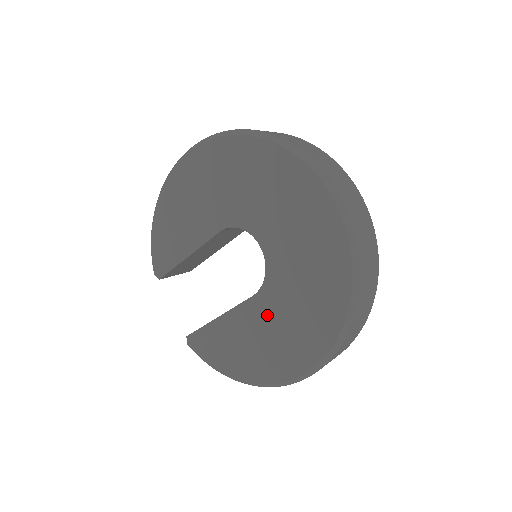
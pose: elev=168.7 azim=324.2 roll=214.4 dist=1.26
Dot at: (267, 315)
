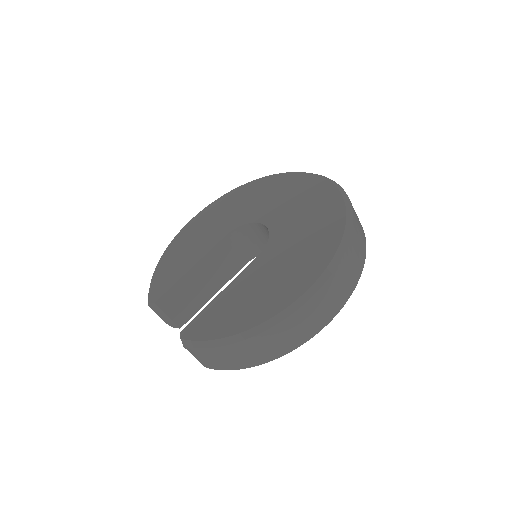
Dot at: (274, 259)
